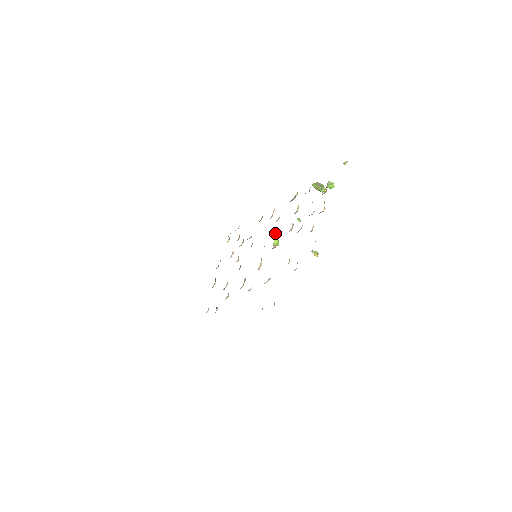
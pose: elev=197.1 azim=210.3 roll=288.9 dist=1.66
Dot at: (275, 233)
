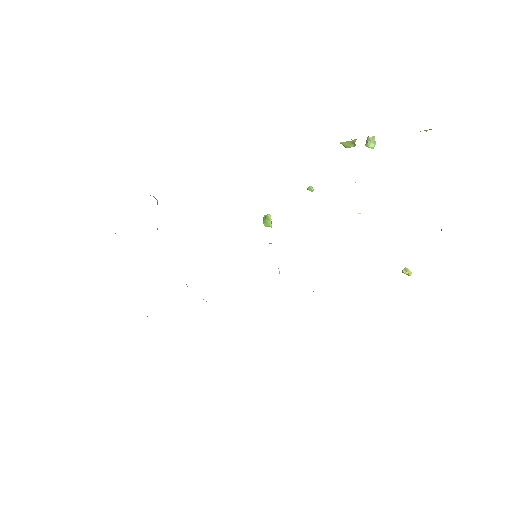
Dot at: occluded
